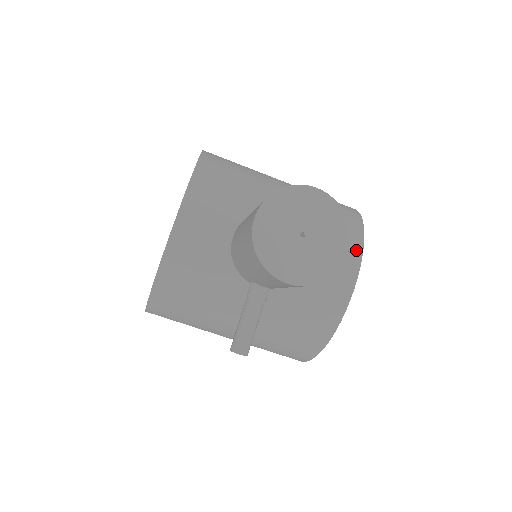
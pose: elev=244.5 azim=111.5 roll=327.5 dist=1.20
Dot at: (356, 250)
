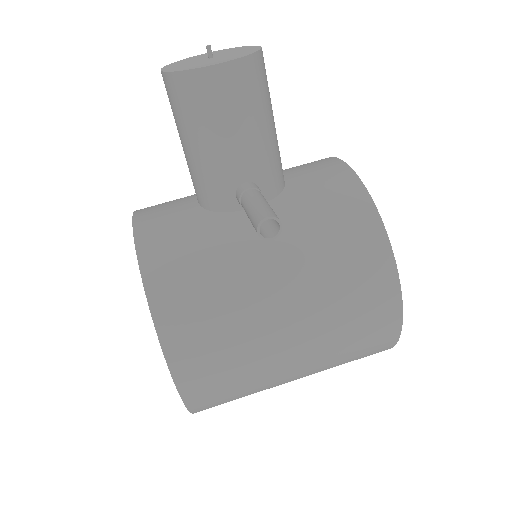
Dot at: (323, 159)
